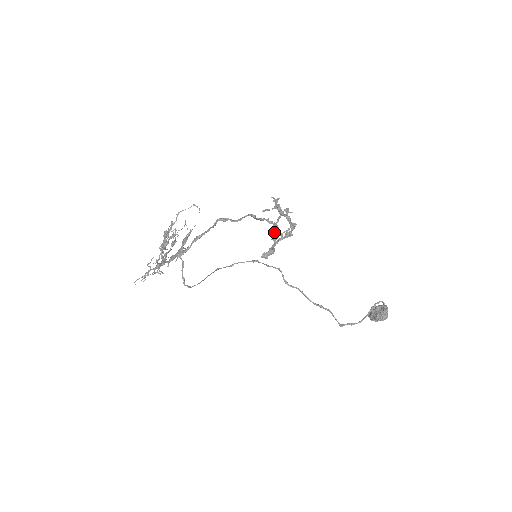
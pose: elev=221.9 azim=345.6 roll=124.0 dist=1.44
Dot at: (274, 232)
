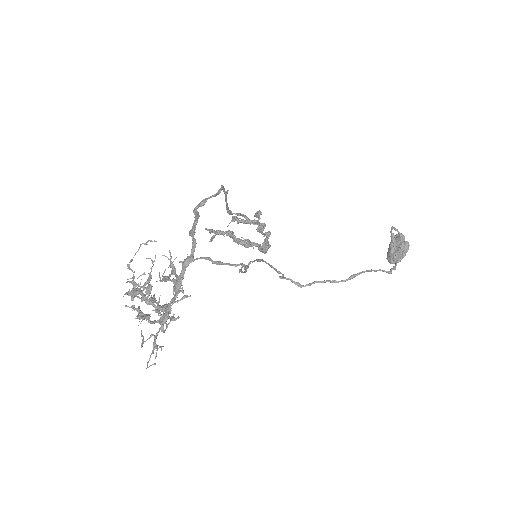
Dot at: (244, 239)
